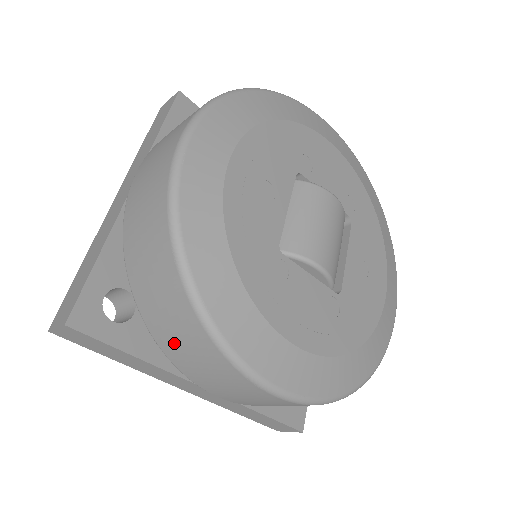
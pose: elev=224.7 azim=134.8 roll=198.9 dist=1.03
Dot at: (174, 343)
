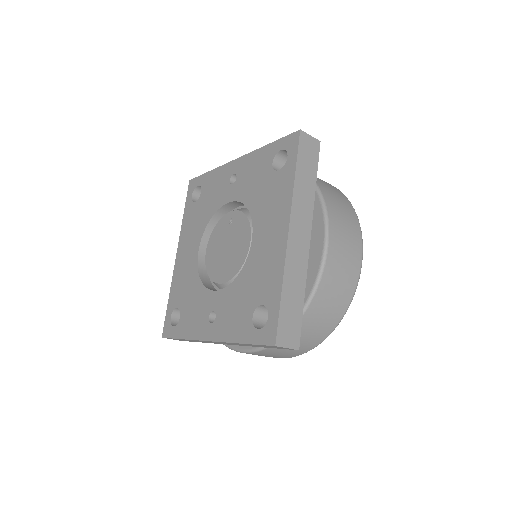
Dot at: (335, 201)
